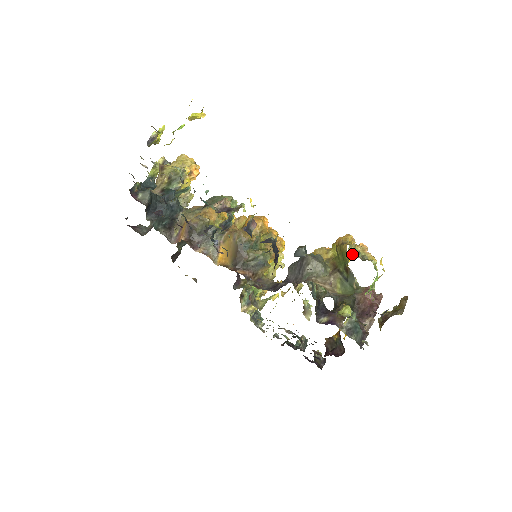
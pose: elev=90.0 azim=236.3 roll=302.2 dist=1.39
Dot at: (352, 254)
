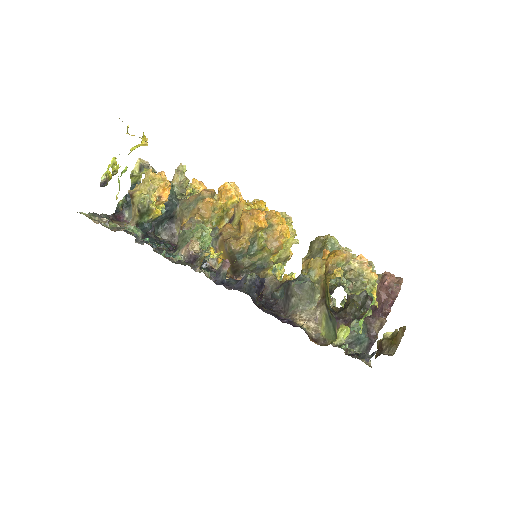
Dot at: (344, 277)
